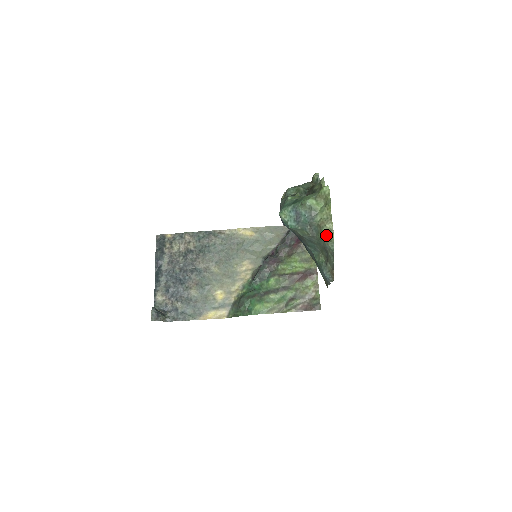
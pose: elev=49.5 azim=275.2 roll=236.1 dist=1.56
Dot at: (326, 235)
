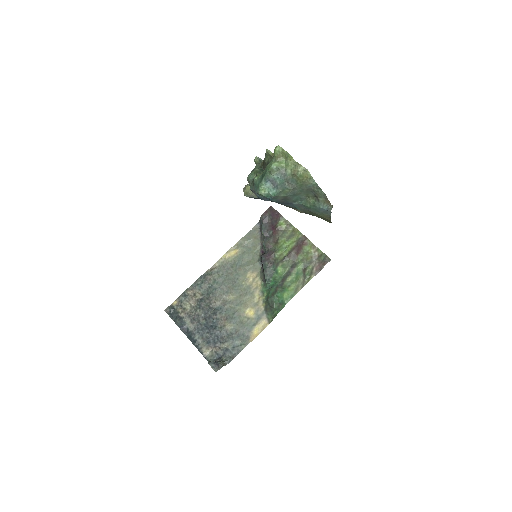
Dot at: (304, 177)
